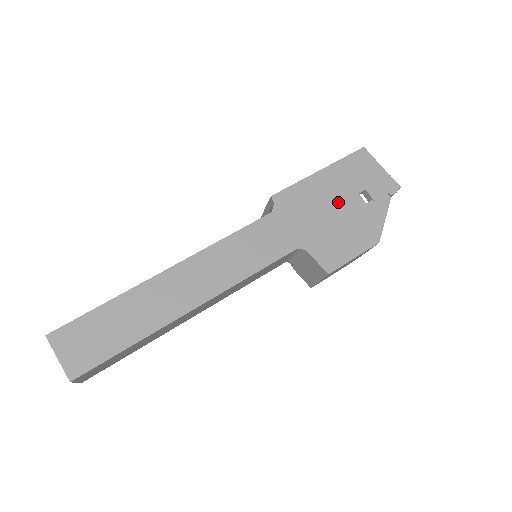
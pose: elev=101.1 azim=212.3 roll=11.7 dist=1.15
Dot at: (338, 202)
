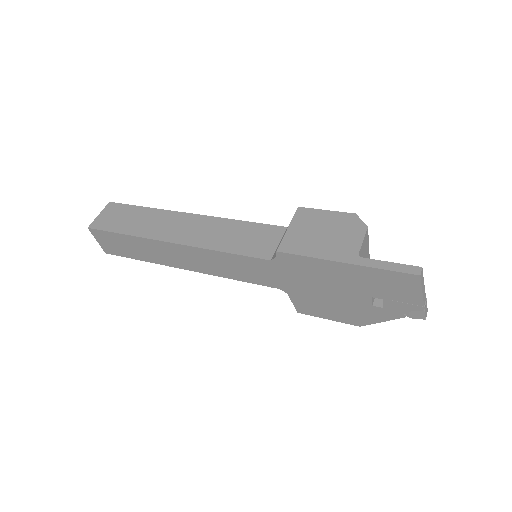
Dot at: (343, 290)
